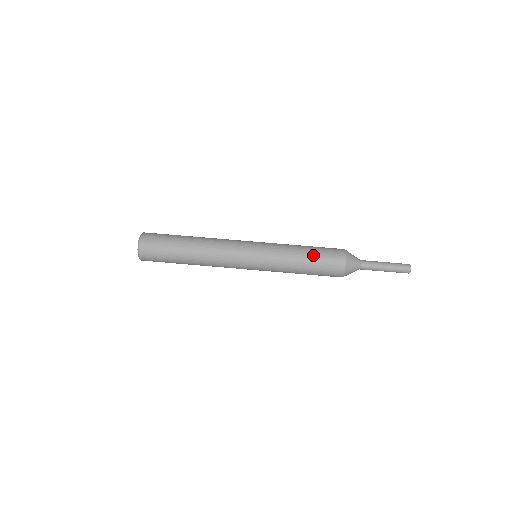
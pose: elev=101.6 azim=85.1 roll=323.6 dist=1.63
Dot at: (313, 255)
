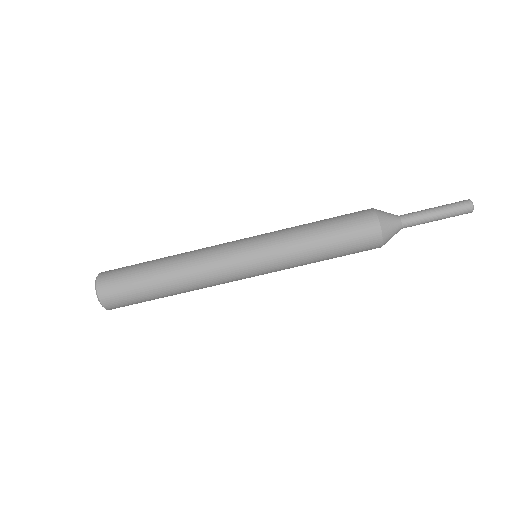
Dot at: (337, 256)
